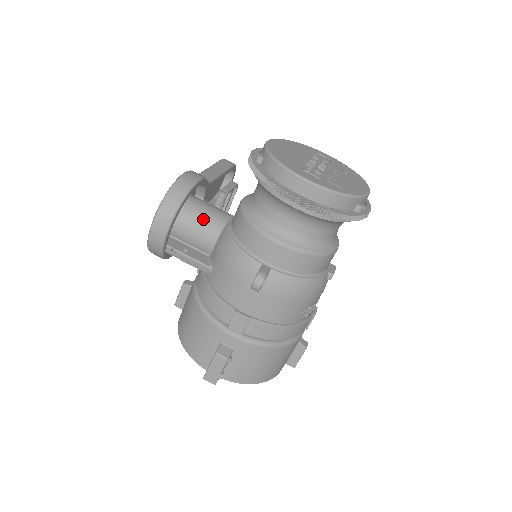
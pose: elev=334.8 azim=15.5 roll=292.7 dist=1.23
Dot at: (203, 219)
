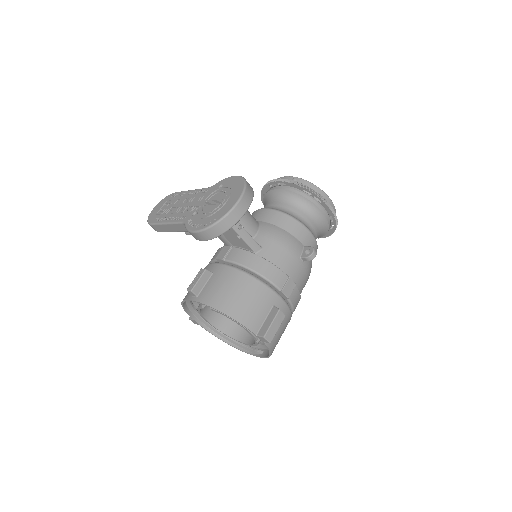
Dot at: (249, 212)
